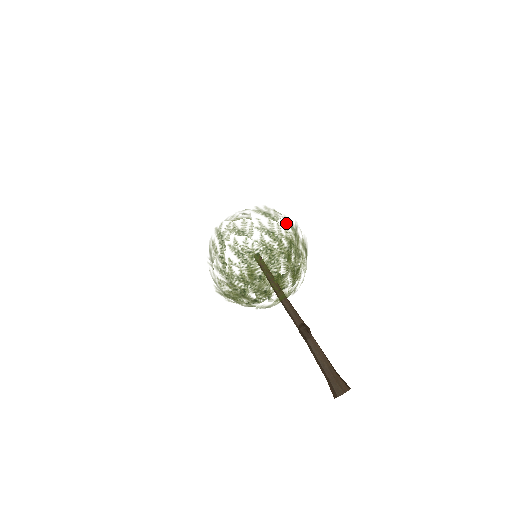
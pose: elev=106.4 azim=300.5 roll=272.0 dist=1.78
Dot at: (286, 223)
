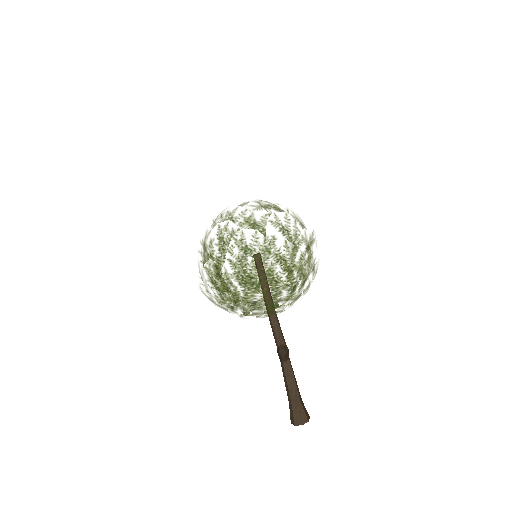
Dot at: (304, 245)
